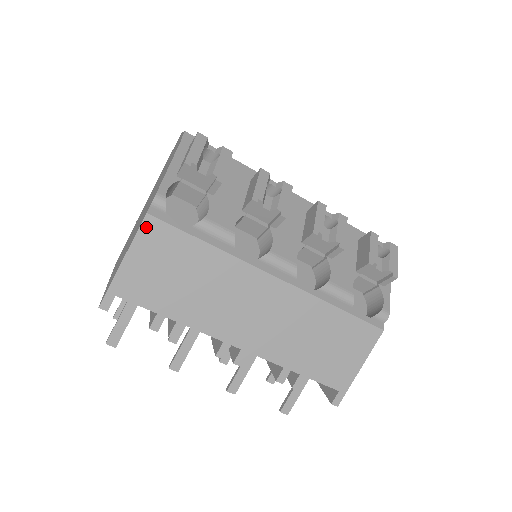
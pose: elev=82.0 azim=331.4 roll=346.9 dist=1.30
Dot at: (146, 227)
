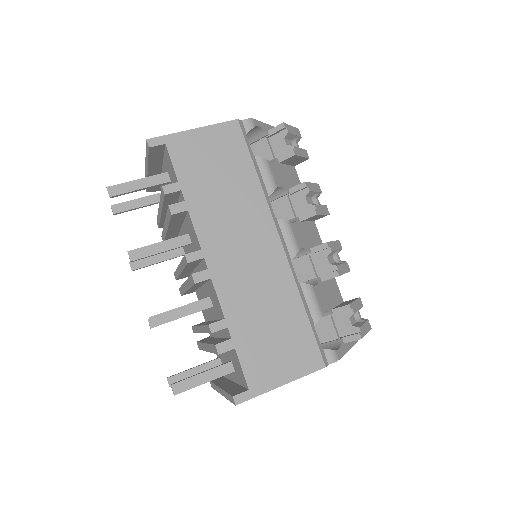
Dot at: (229, 126)
